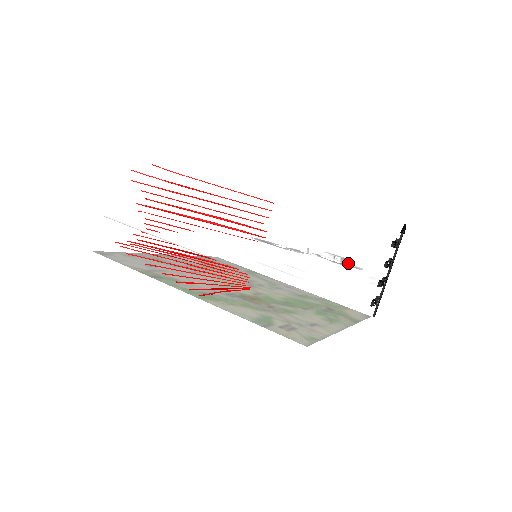
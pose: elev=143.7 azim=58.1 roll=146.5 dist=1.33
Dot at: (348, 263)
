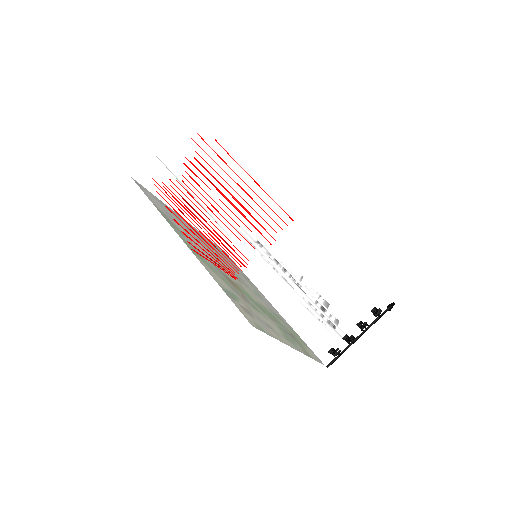
Dot at: occluded
